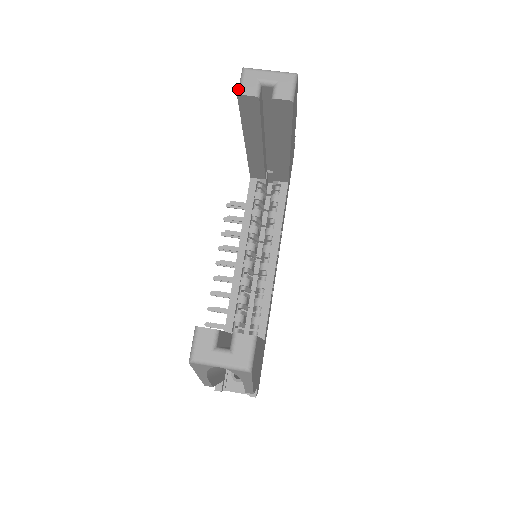
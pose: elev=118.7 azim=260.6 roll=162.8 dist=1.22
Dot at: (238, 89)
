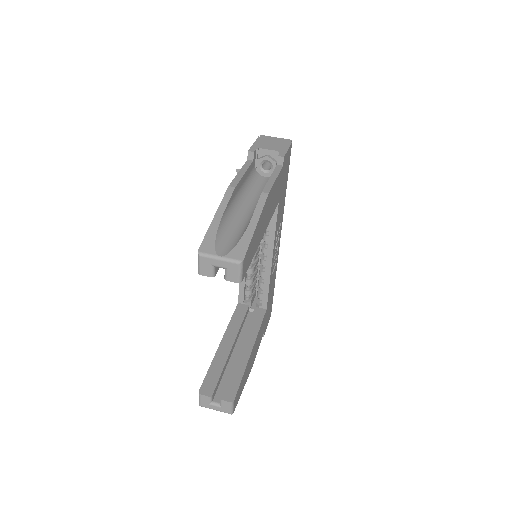
Dot at: occluded
